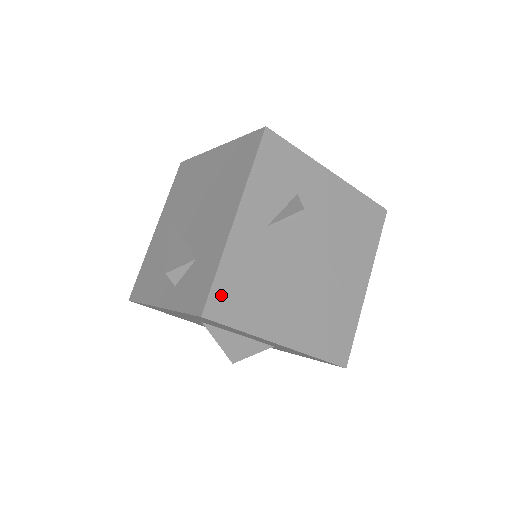
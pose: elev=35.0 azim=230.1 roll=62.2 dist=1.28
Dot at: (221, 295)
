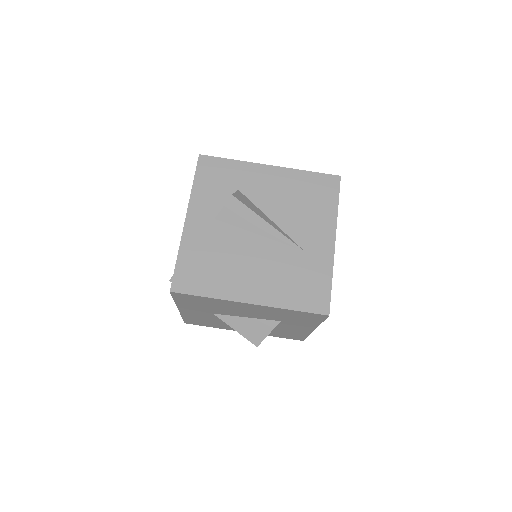
Dot at: (184, 274)
